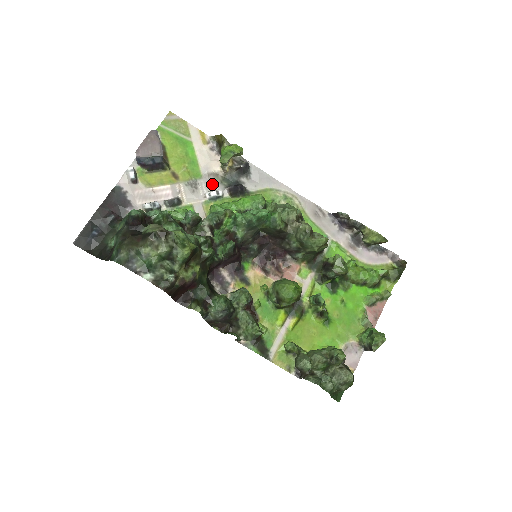
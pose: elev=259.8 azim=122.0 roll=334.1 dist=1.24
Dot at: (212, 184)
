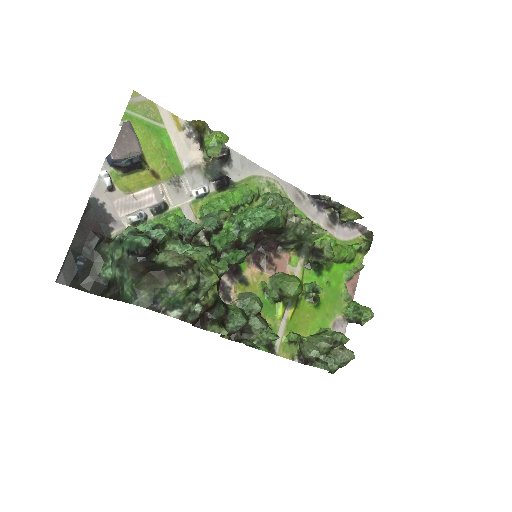
Dot at: (196, 179)
